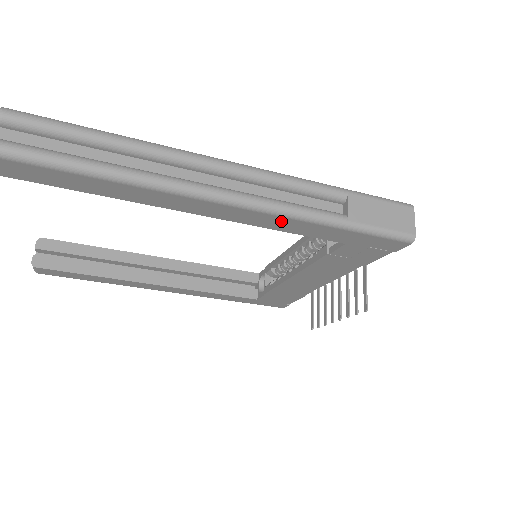
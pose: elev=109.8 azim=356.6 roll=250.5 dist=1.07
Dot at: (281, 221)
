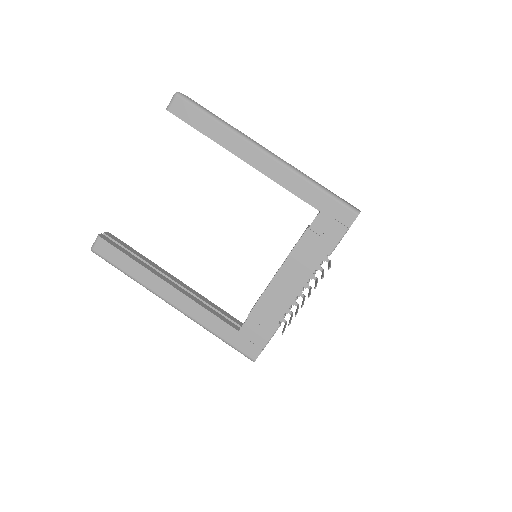
Dot at: (288, 176)
